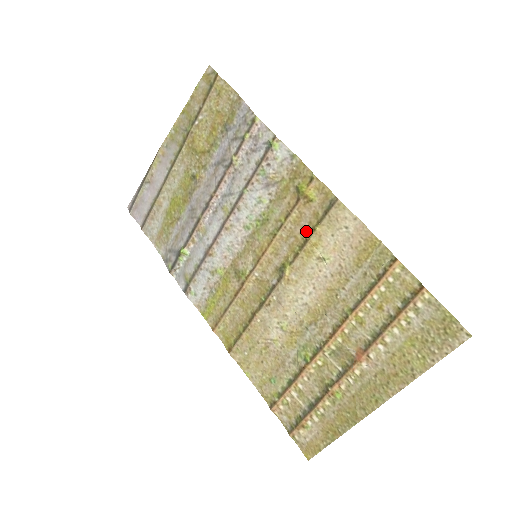
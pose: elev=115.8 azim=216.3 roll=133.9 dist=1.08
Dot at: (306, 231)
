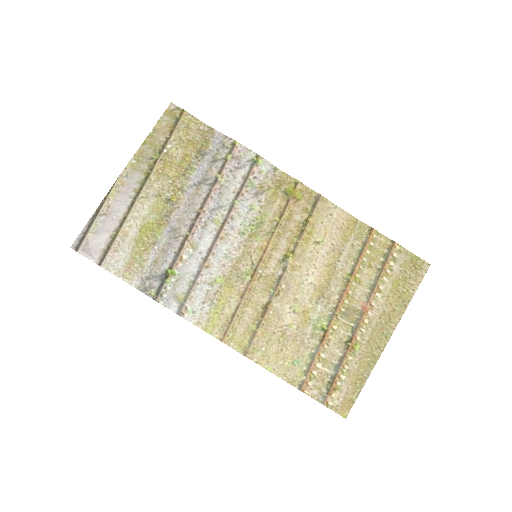
Dot at: (300, 224)
